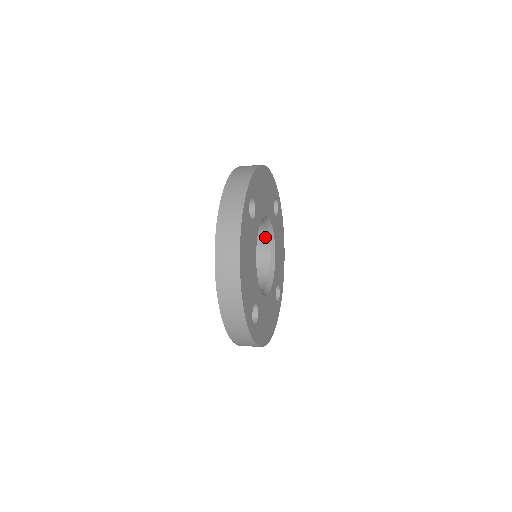
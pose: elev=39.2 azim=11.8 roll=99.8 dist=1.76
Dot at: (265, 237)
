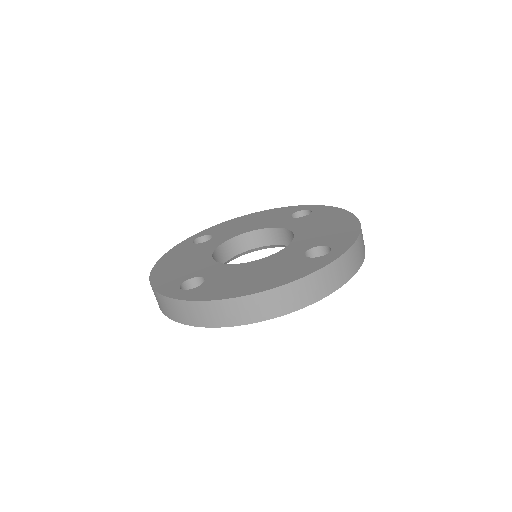
Dot at: (273, 240)
